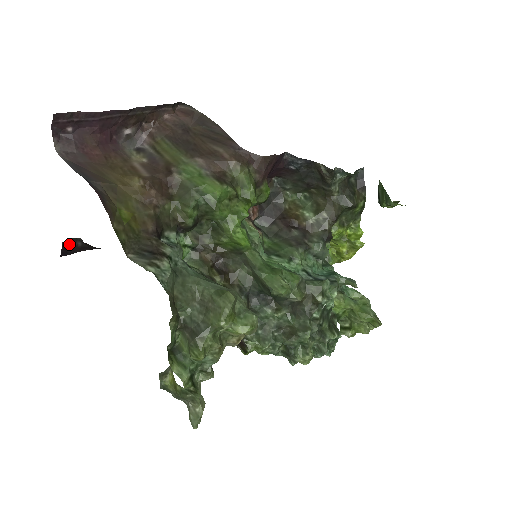
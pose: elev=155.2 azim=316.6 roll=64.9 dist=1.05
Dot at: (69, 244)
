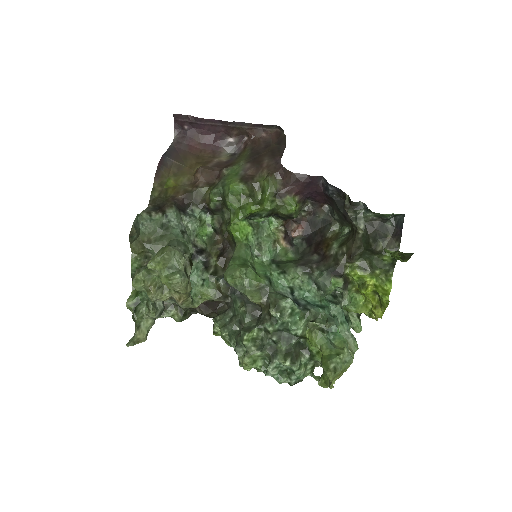
Dot at: occluded
